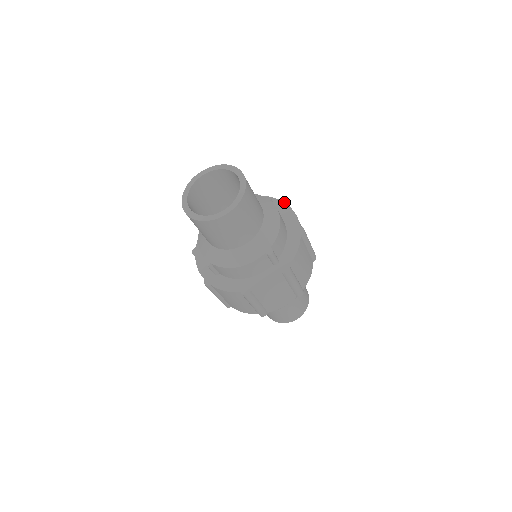
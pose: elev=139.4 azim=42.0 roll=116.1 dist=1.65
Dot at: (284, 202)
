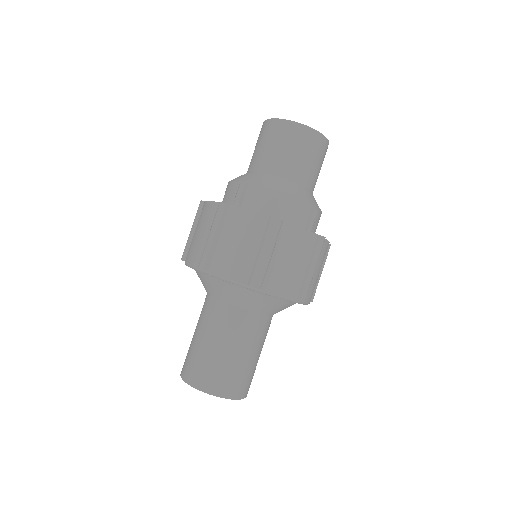
Dot at: occluded
